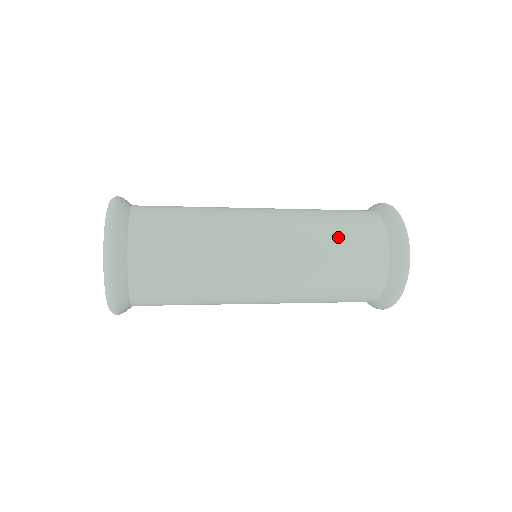
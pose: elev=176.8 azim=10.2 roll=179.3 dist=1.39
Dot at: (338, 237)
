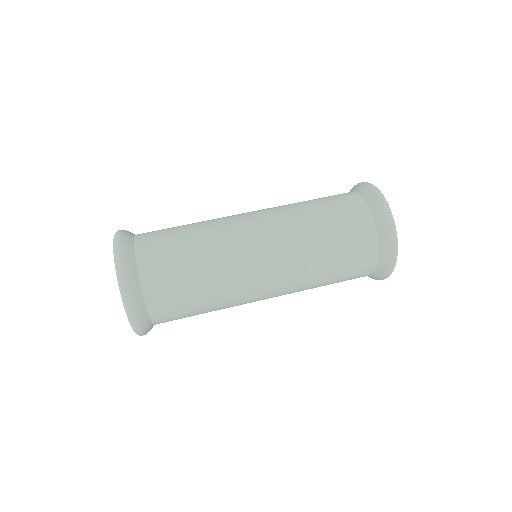
Dot at: (327, 227)
